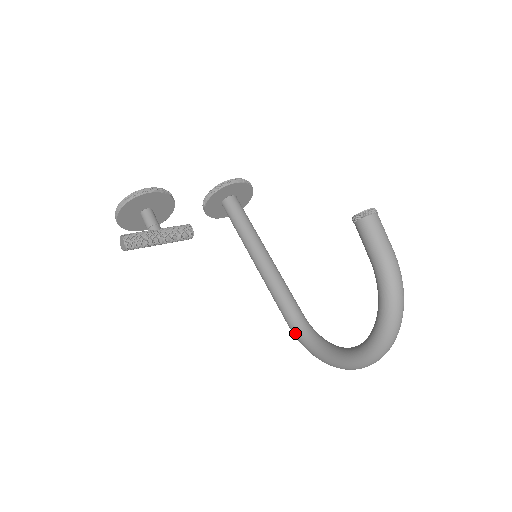
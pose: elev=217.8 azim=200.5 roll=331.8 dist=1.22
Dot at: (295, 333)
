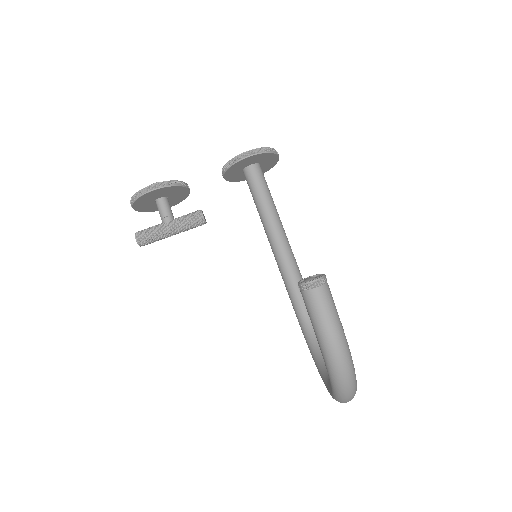
Dot at: (301, 328)
